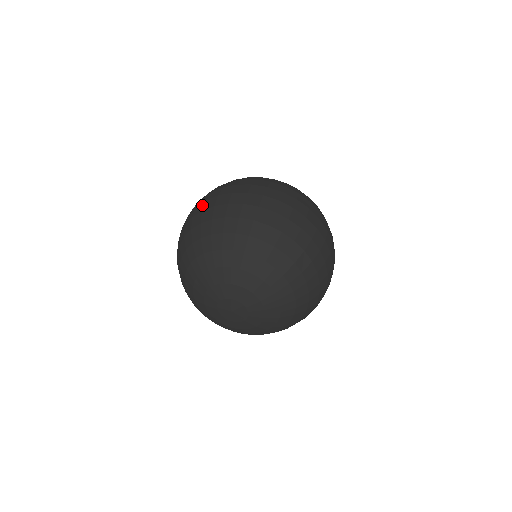
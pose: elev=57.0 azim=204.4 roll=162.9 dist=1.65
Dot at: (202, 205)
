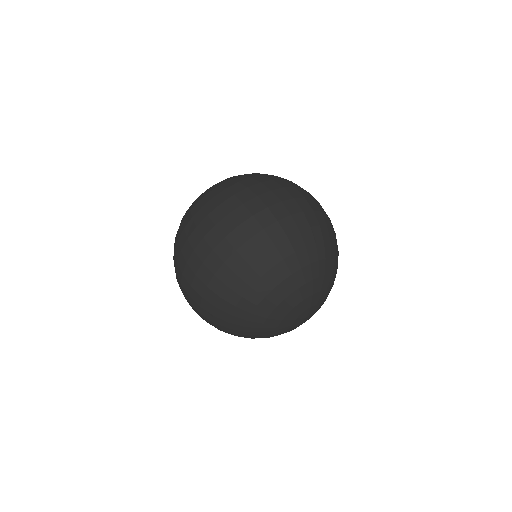
Dot at: (282, 207)
